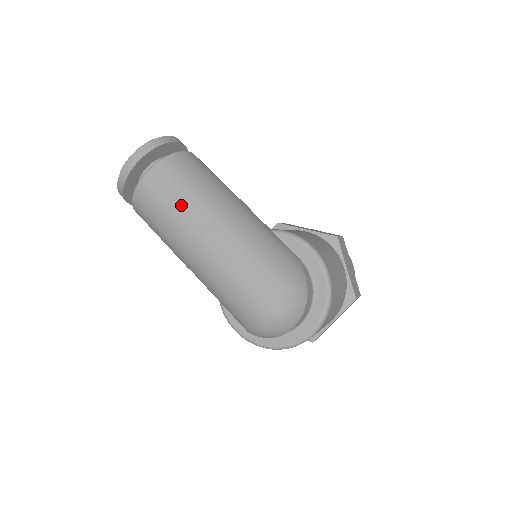
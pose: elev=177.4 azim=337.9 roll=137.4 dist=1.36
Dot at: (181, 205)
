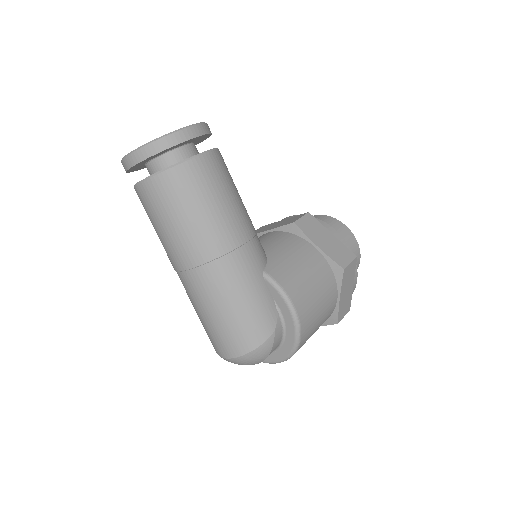
Dot at: (174, 231)
